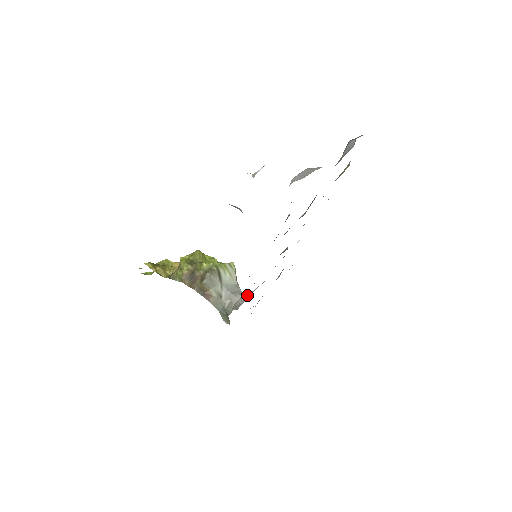
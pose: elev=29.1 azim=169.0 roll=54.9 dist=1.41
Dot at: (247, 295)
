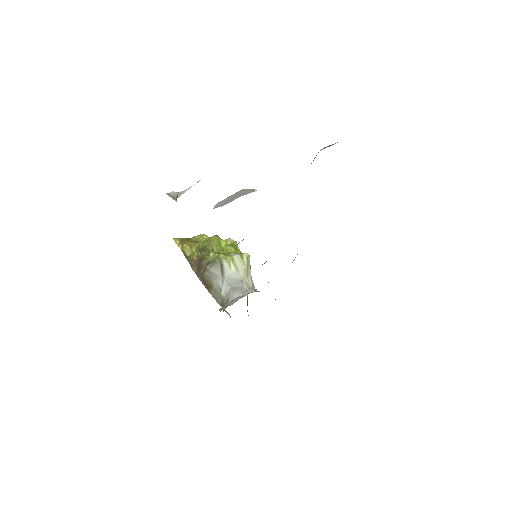
Dot at: (244, 295)
